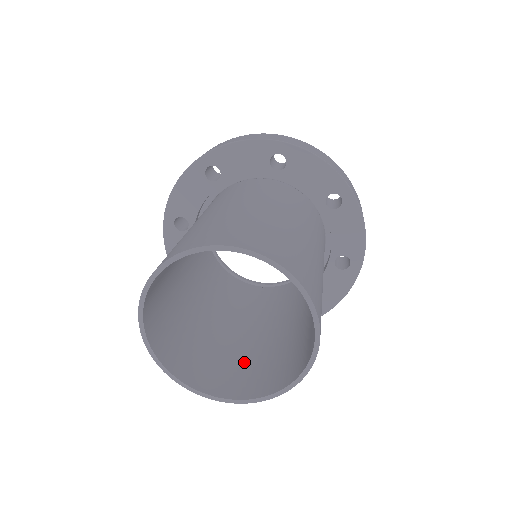
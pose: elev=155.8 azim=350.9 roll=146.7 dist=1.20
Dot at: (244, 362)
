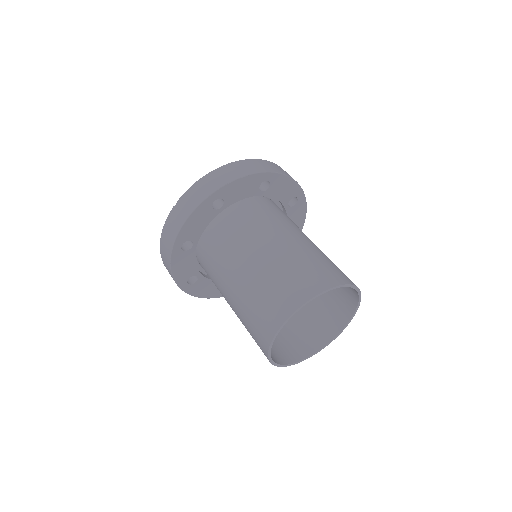
Dot at: (284, 332)
